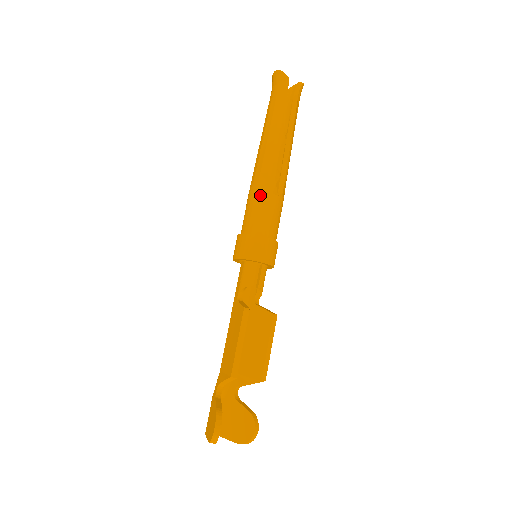
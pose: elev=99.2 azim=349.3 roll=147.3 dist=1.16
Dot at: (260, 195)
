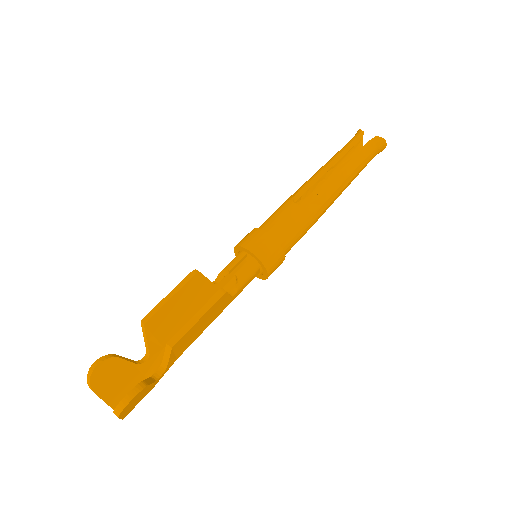
Dot at: (282, 204)
